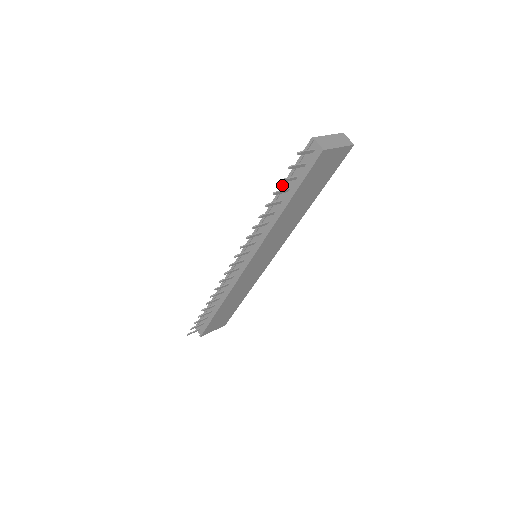
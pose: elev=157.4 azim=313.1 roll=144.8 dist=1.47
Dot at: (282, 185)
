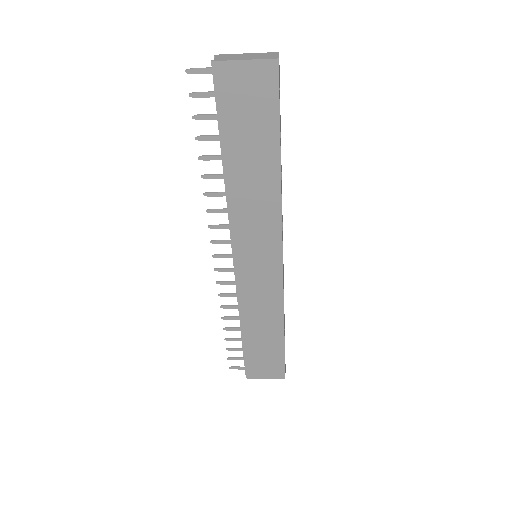
Dot at: occluded
